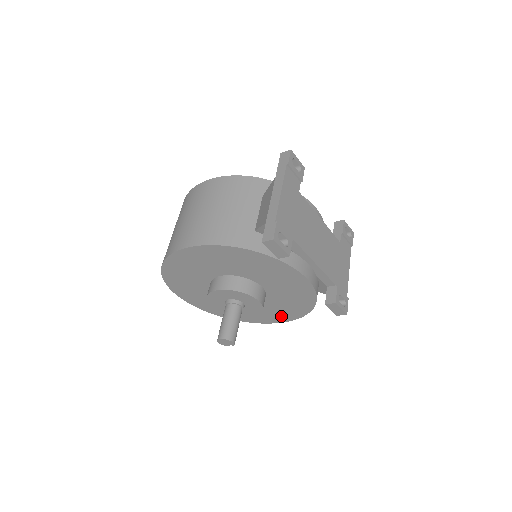
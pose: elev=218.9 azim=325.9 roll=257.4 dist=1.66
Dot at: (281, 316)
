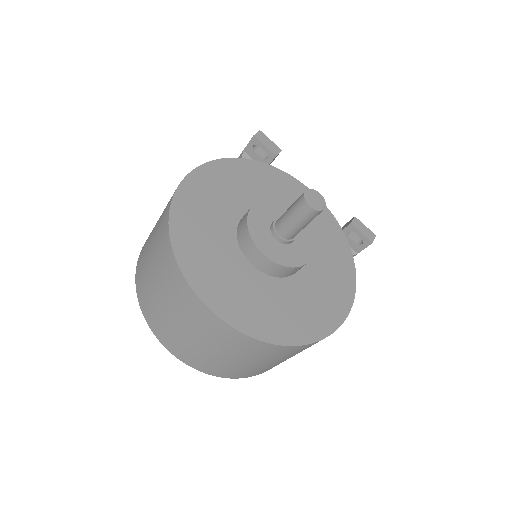
Dot at: (340, 290)
